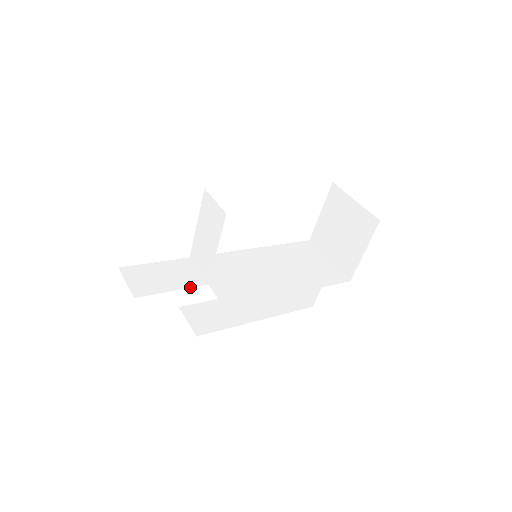
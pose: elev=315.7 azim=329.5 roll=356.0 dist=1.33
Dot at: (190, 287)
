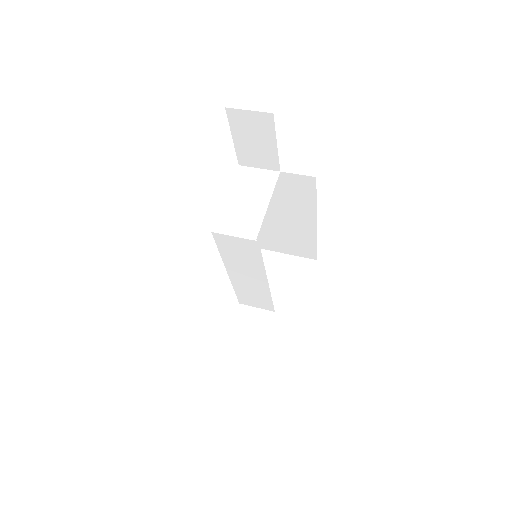
Dot at: occluded
